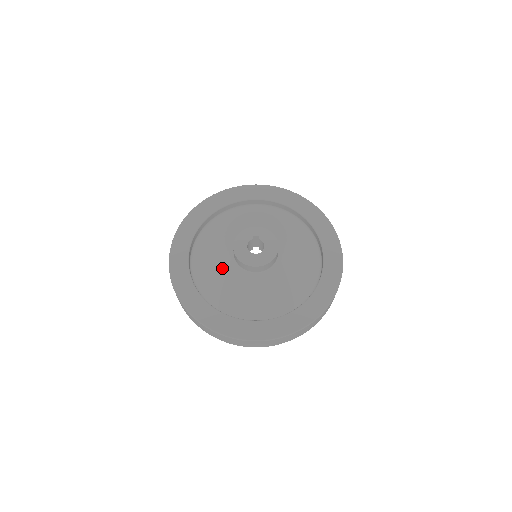
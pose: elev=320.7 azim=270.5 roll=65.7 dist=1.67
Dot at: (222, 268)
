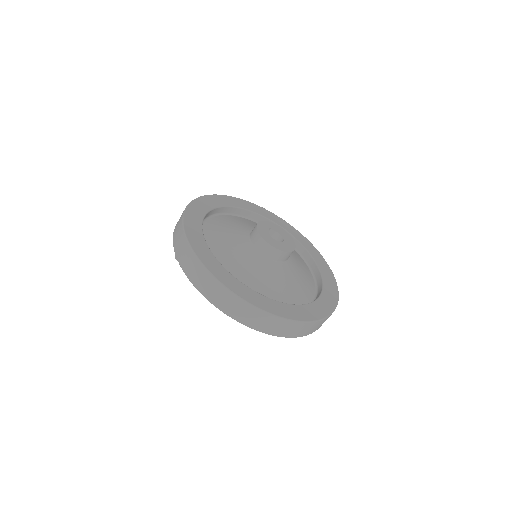
Dot at: (253, 264)
